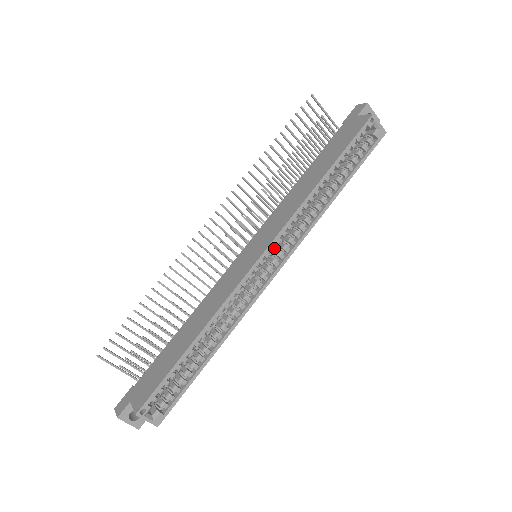
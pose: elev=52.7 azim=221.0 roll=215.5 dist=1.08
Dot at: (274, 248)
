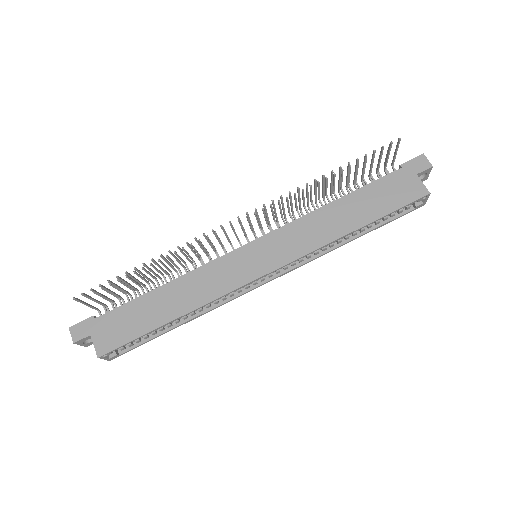
Dot at: occluded
